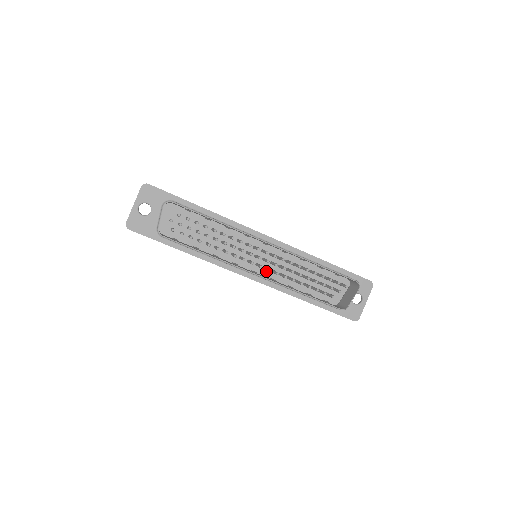
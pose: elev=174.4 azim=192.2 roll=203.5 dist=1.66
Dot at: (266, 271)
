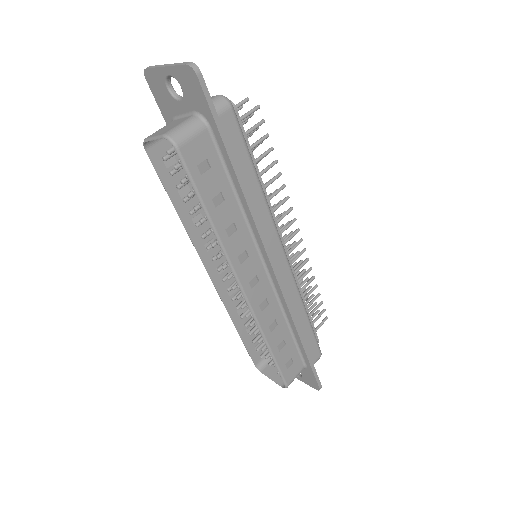
Dot at: occluded
